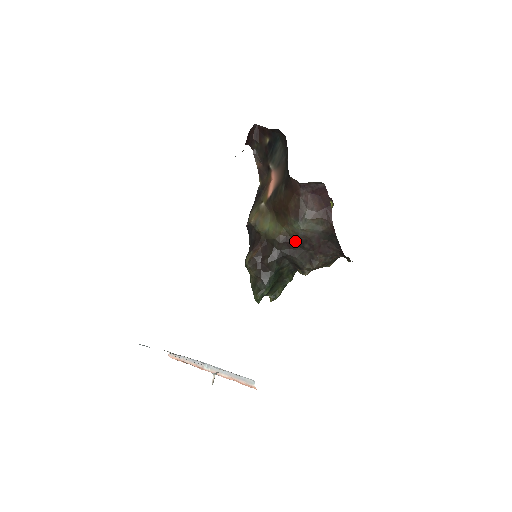
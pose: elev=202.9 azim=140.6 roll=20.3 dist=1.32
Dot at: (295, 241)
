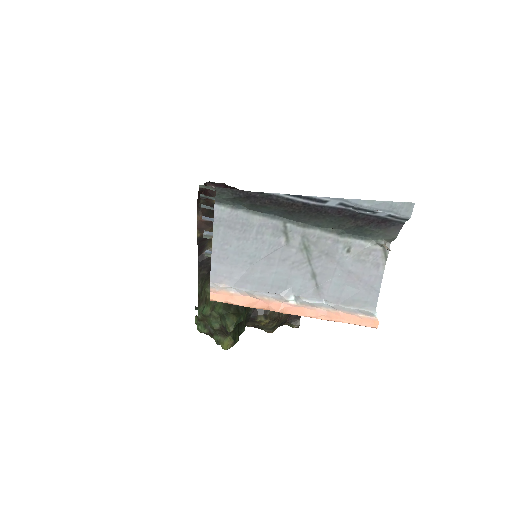
Dot at: occluded
